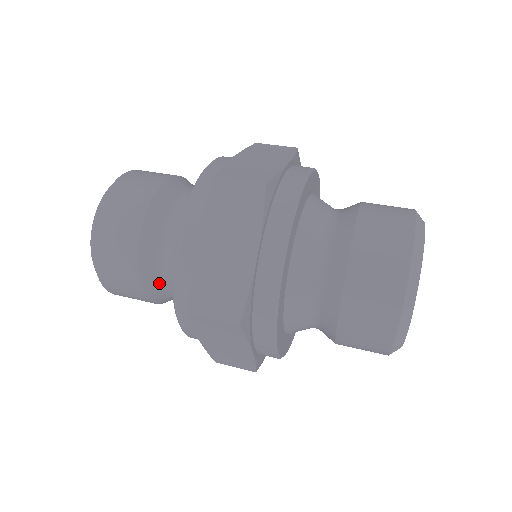
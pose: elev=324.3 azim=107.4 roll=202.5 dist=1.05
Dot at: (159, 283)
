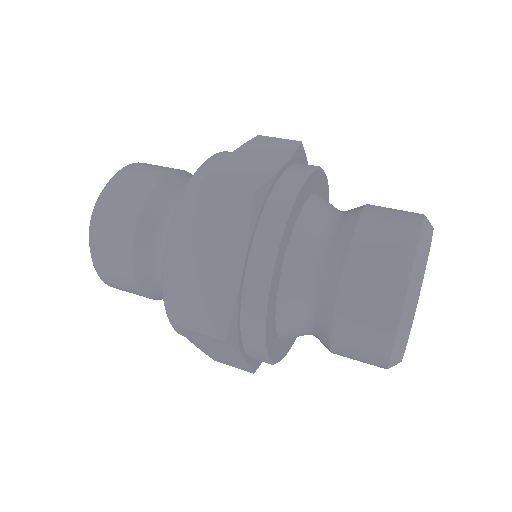
Dot at: (156, 283)
